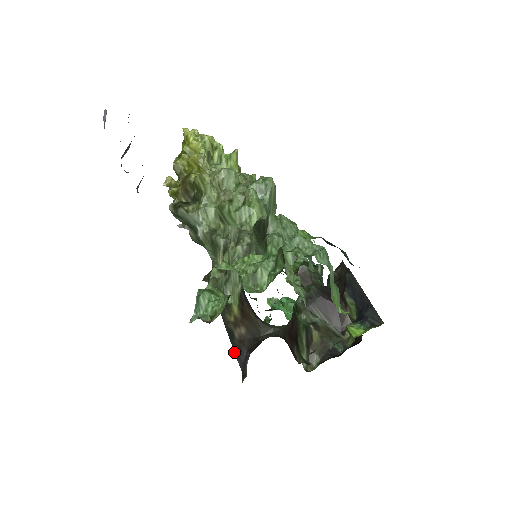
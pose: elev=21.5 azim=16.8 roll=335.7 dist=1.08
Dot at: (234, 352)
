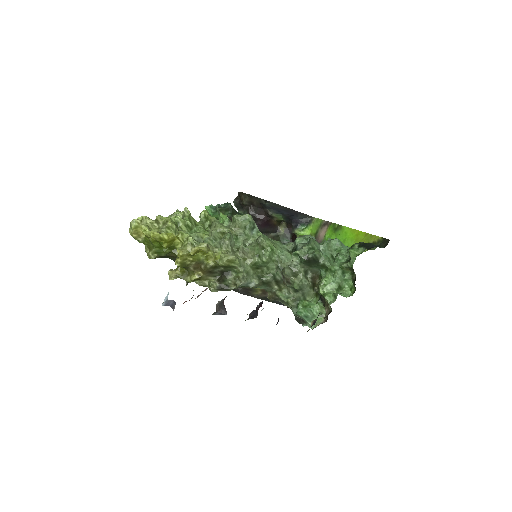
Dot at: occluded
